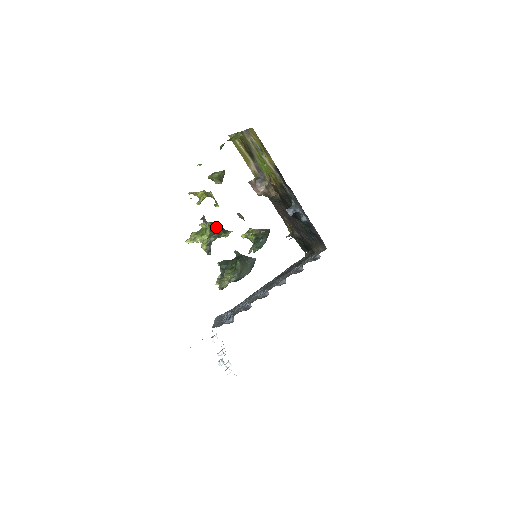
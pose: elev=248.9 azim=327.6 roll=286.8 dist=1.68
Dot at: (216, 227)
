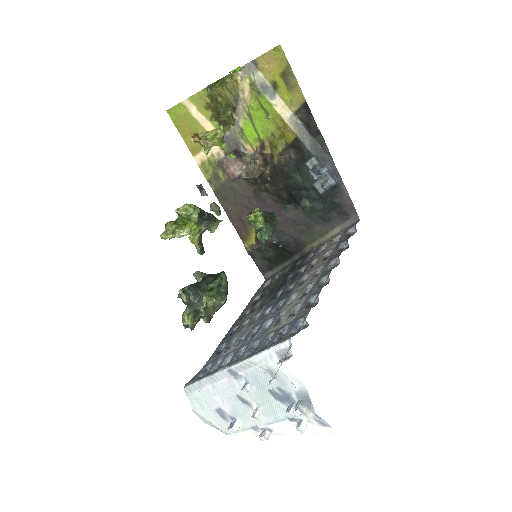
Dot at: (203, 212)
